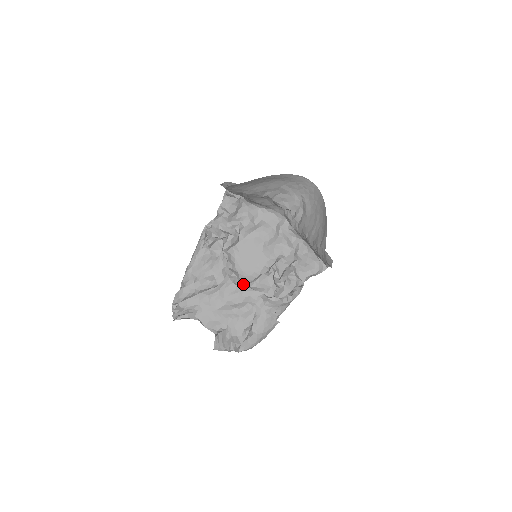
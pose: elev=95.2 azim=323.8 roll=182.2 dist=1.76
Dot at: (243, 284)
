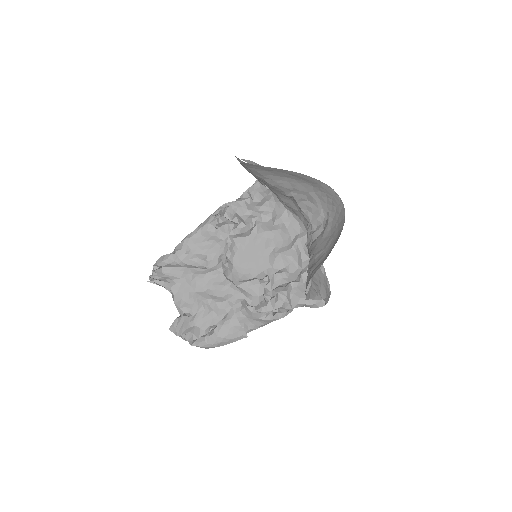
Dot at: (231, 279)
